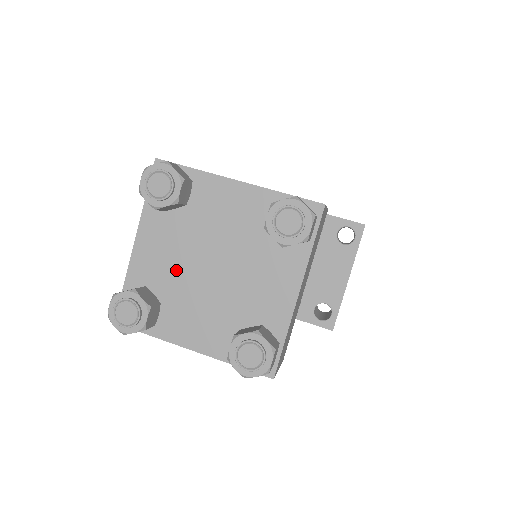
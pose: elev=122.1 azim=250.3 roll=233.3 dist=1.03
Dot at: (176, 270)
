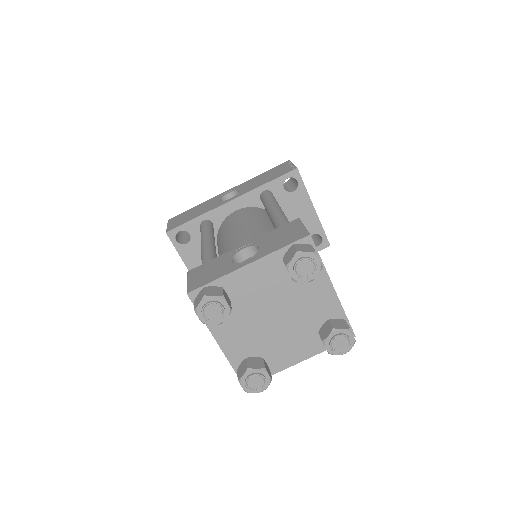
Dot at: (255, 336)
